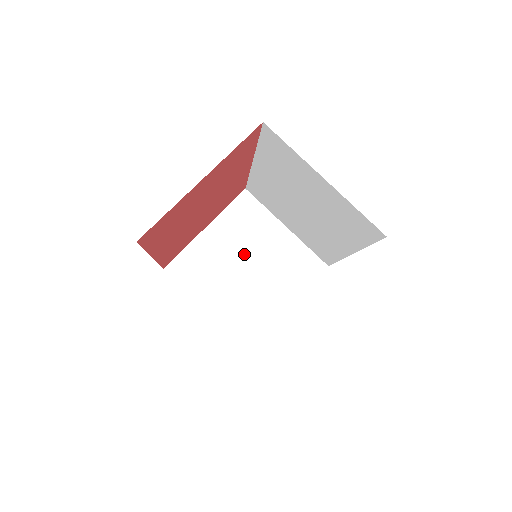
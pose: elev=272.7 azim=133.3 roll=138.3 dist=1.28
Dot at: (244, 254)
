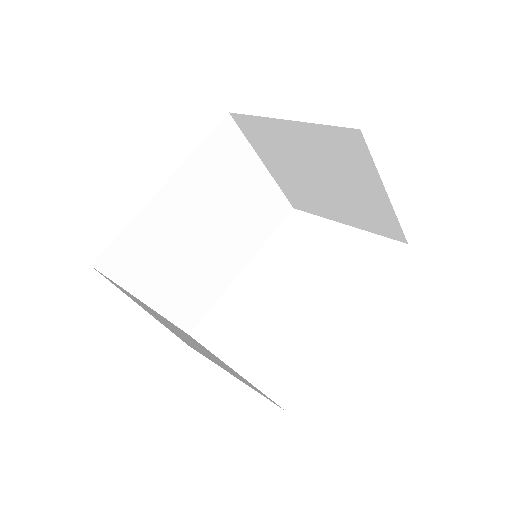
Dot at: (320, 169)
